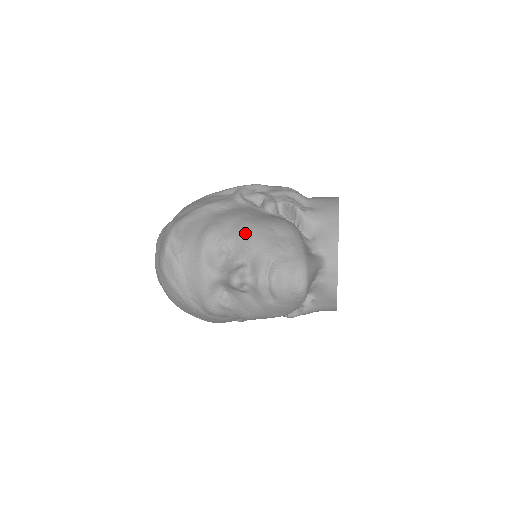
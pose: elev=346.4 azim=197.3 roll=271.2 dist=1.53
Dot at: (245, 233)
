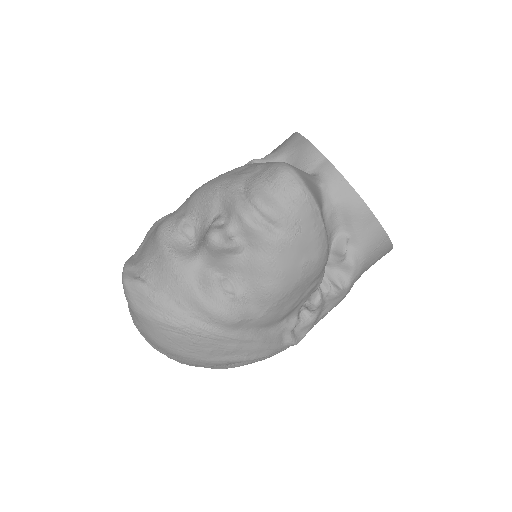
Dot at: (198, 194)
